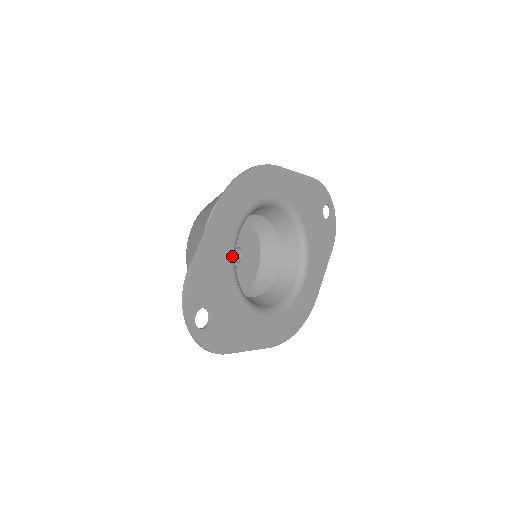
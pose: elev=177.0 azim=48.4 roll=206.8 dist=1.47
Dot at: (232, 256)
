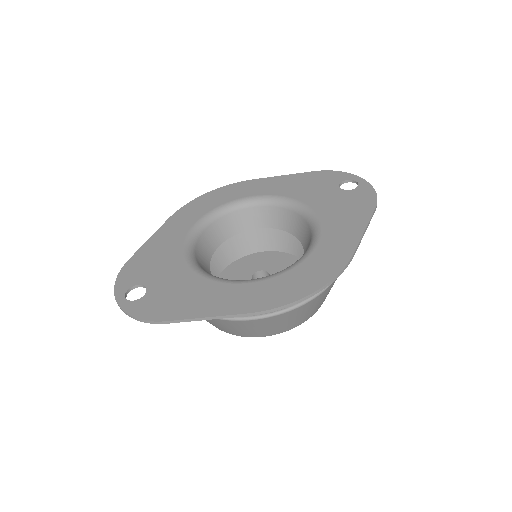
Dot at: (183, 245)
